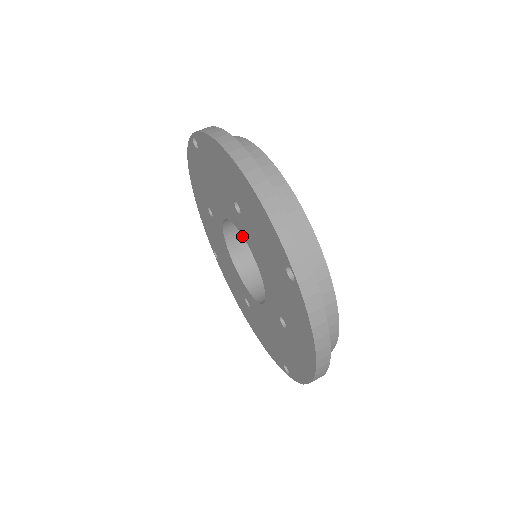
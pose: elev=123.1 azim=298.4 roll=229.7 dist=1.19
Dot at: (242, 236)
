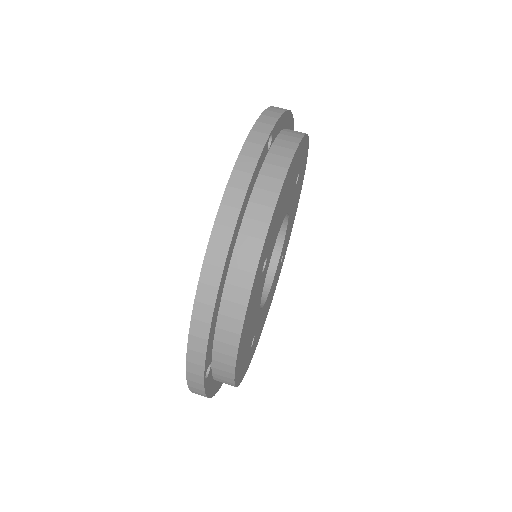
Dot at: occluded
